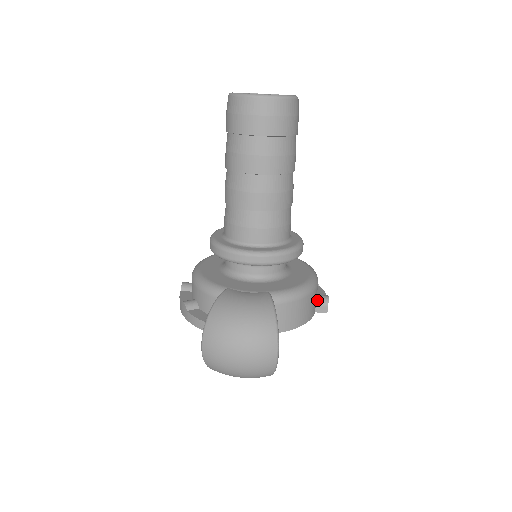
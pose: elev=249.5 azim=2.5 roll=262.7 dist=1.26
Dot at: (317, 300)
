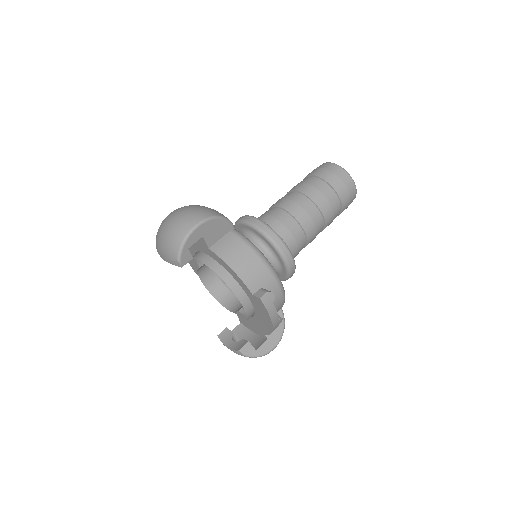
Dot at: (263, 288)
